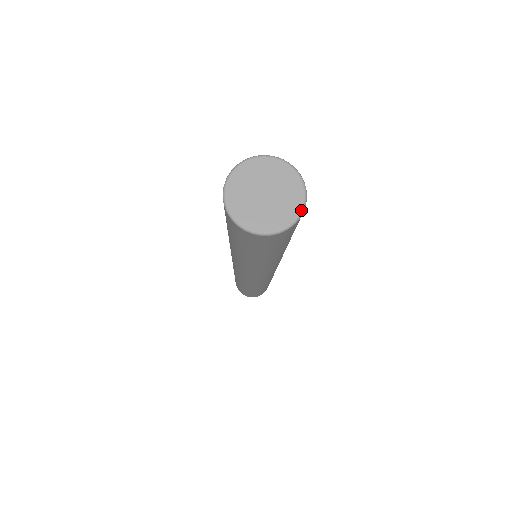
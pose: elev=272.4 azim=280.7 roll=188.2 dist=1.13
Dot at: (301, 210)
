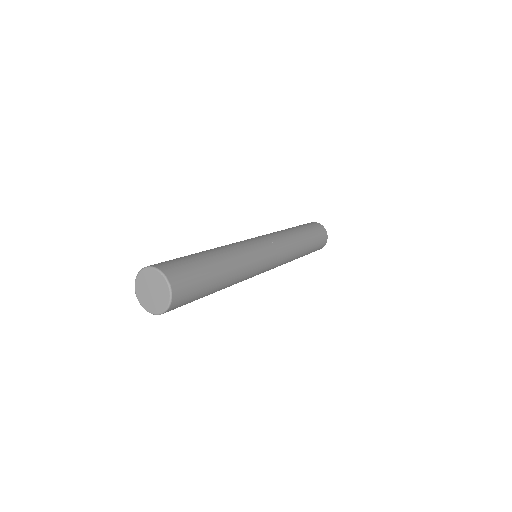
Dot at: (158, 314)
